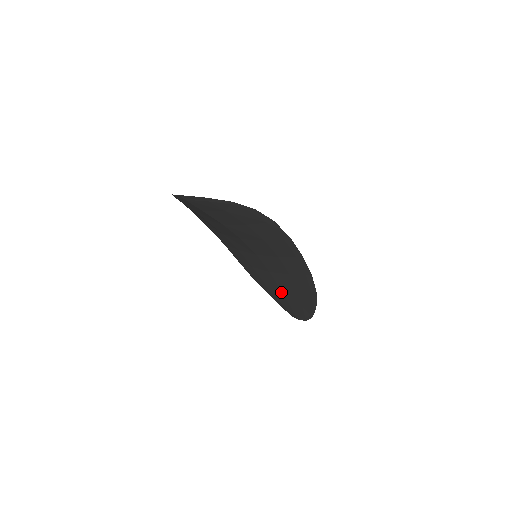
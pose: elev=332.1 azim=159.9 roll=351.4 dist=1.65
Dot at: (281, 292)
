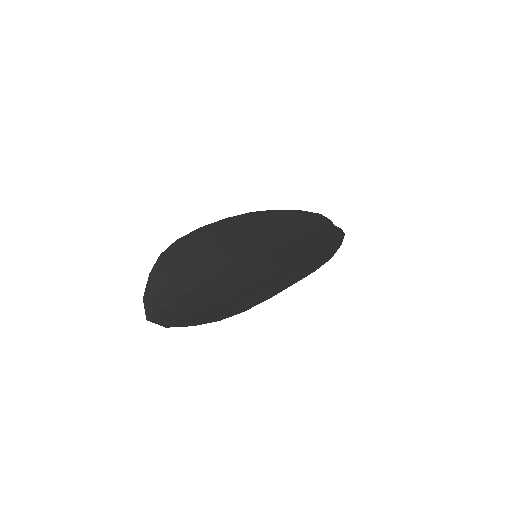
Dot at: (302, 235)
